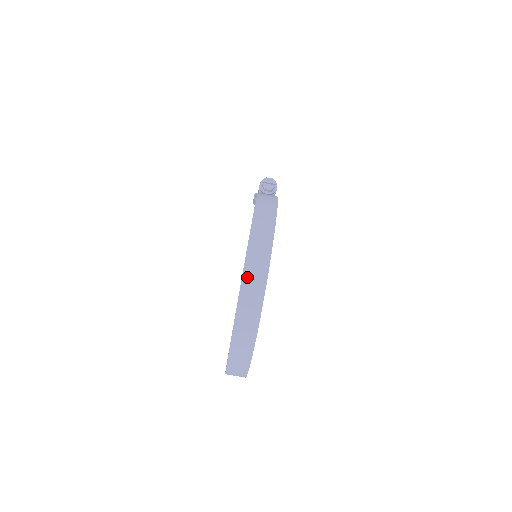
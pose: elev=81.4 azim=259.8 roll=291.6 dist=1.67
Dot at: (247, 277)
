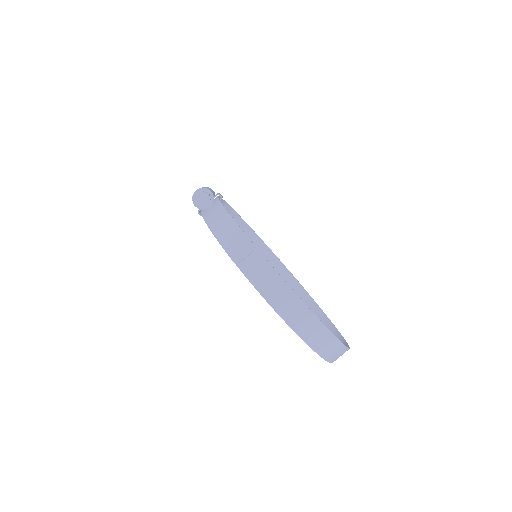
Dot at: (290, 321)
